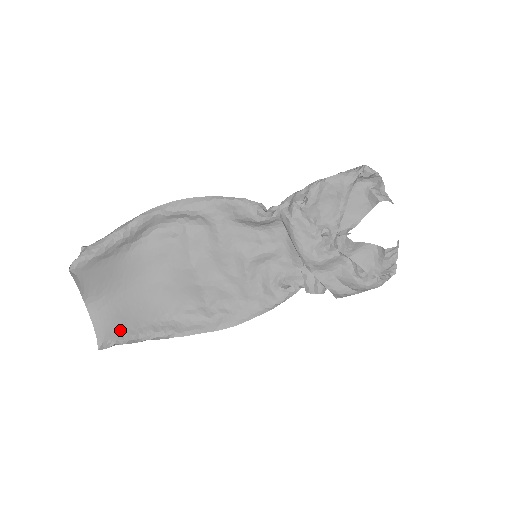
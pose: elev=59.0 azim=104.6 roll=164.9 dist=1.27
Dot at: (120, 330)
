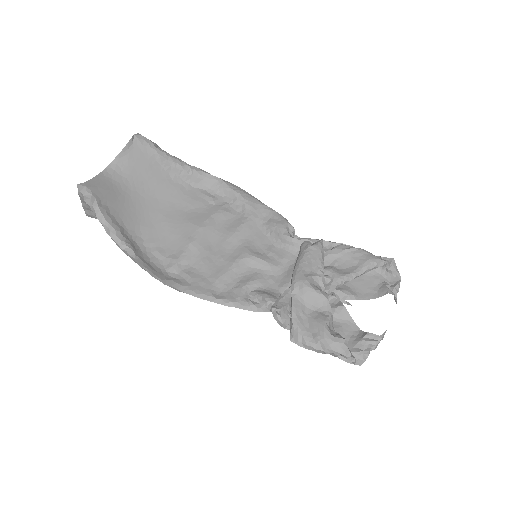
Dot at: (104, 200)
